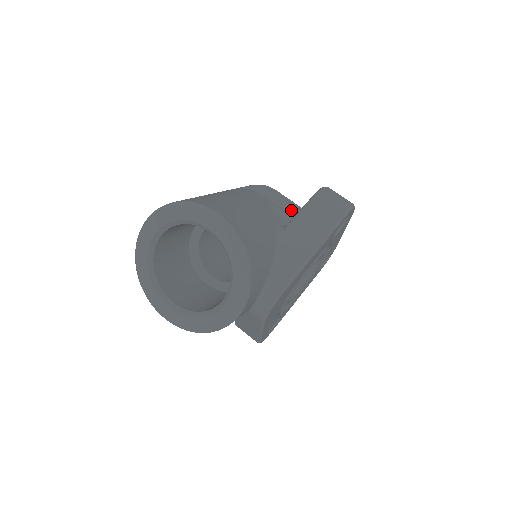
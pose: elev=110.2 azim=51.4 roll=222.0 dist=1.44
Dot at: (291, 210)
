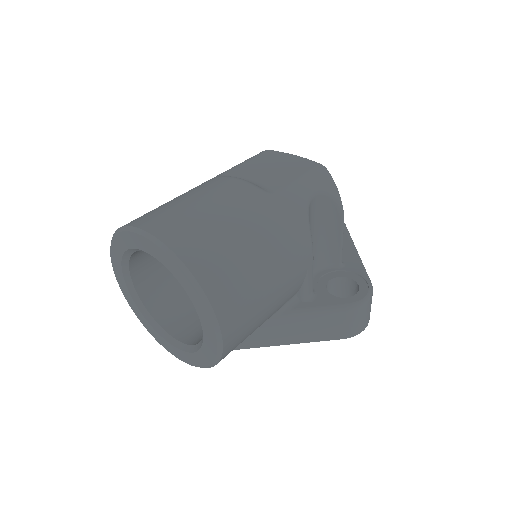
Dot at: (331, 249)
